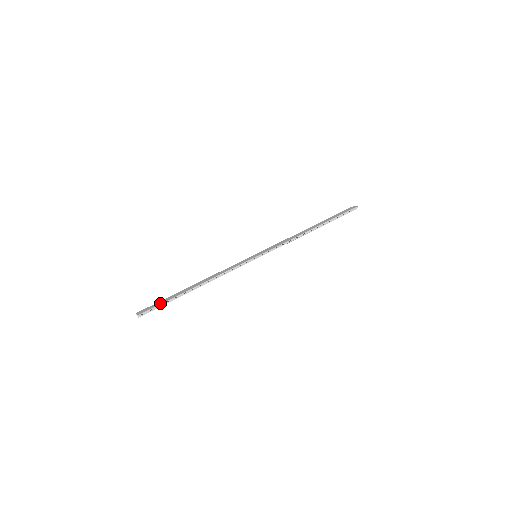
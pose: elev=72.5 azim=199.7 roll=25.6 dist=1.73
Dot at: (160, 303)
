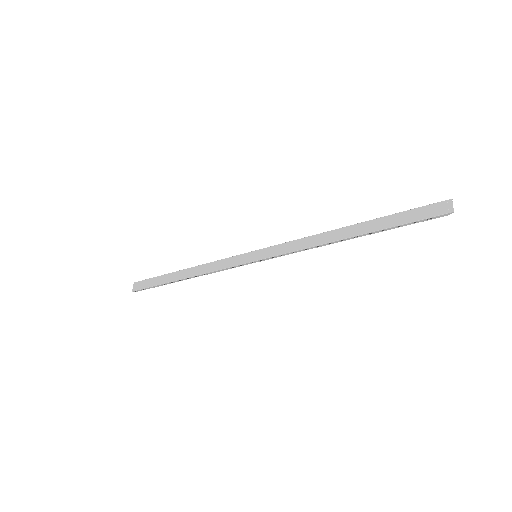
Dot at: (150, 285)
